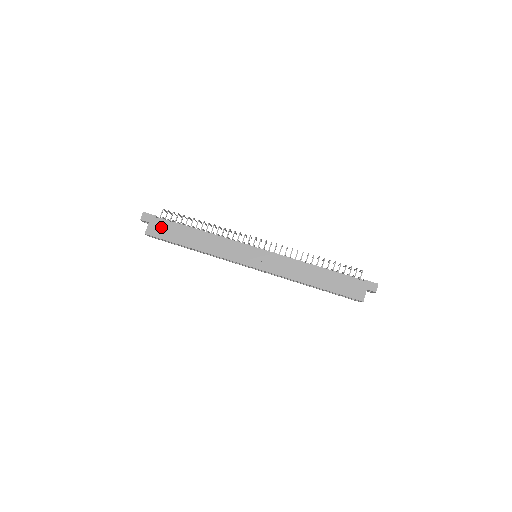
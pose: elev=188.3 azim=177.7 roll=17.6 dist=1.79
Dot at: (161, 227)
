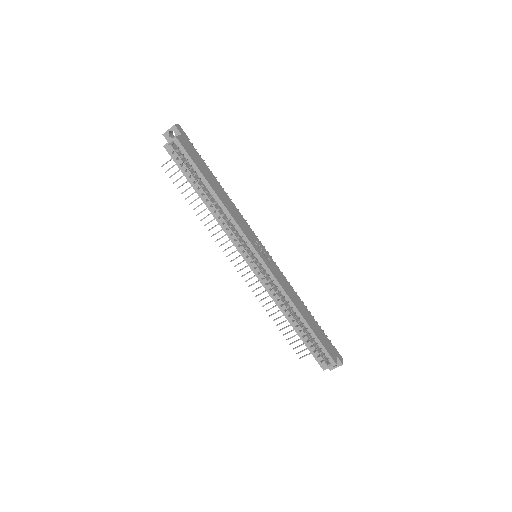
Dot at: (192, 149)
